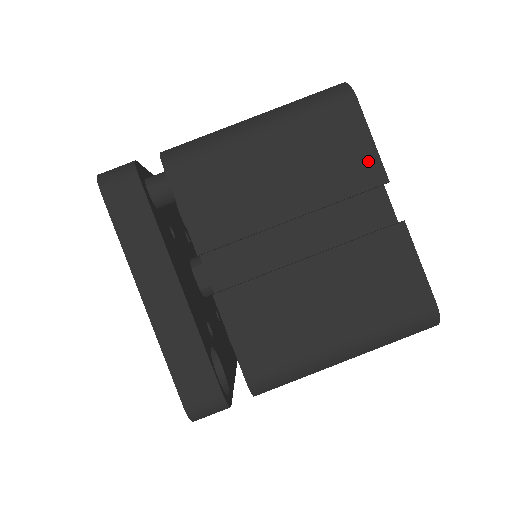
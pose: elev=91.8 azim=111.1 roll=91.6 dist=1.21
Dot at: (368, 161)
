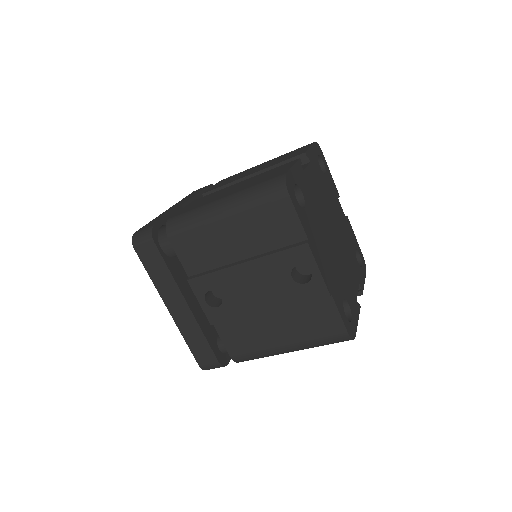
Dot at: occluded
